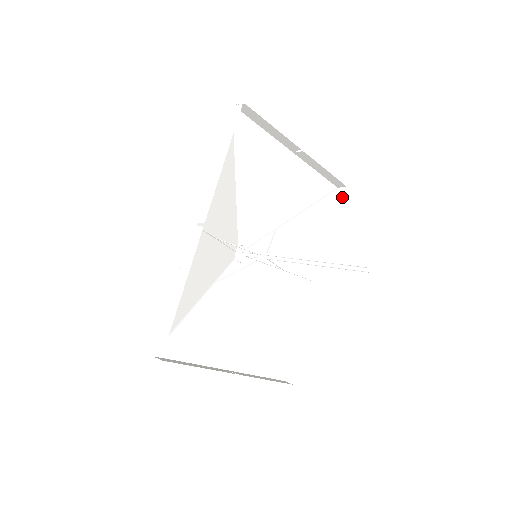
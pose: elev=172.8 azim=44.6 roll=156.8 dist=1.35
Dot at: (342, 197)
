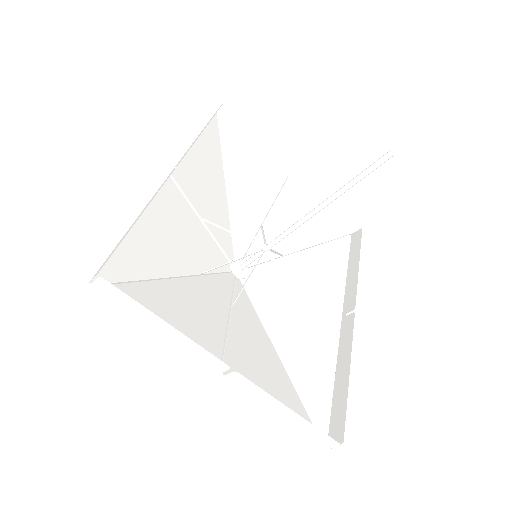
Dot at: (358, 236)
